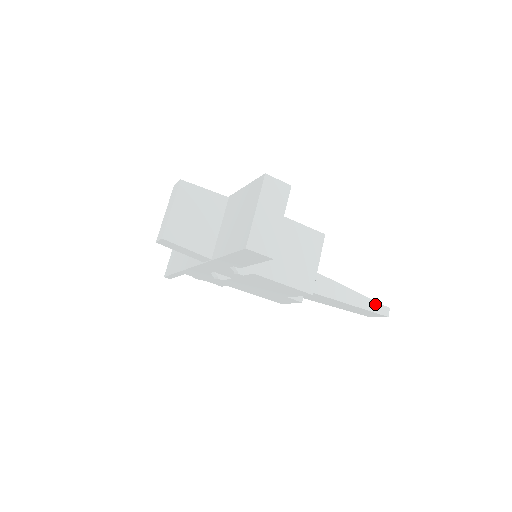
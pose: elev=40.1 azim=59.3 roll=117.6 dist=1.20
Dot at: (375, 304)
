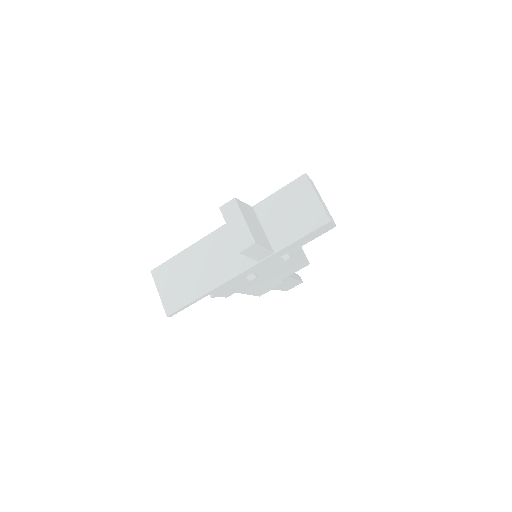
Dot at: (297, 275)
